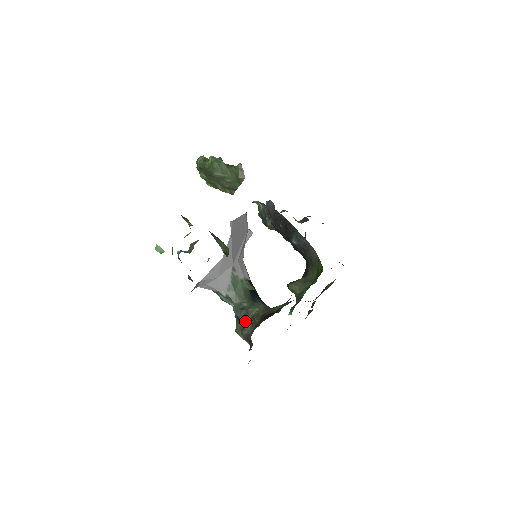
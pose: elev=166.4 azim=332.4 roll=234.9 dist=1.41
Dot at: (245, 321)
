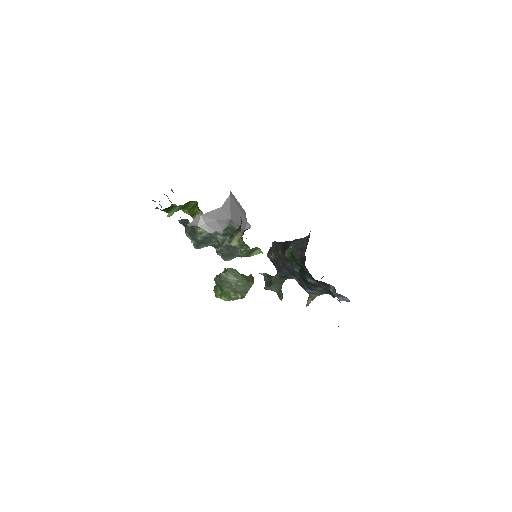
Dot at: occluded
